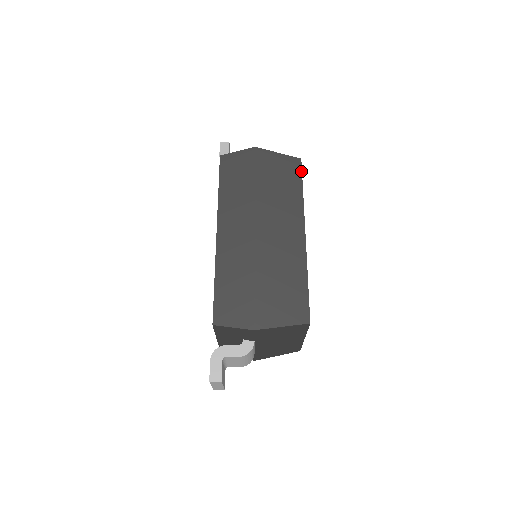
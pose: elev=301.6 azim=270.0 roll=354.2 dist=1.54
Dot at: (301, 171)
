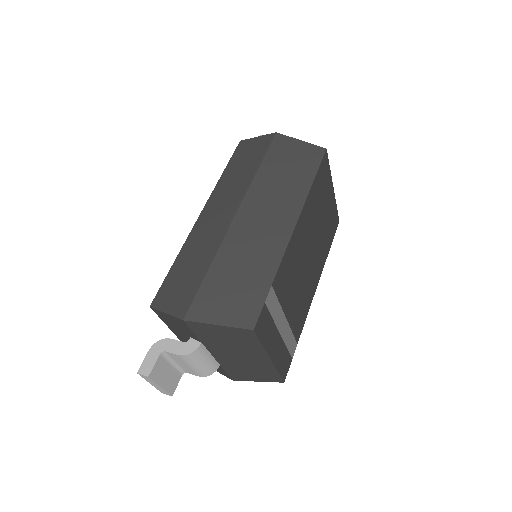
Dot at: (320, 161)
